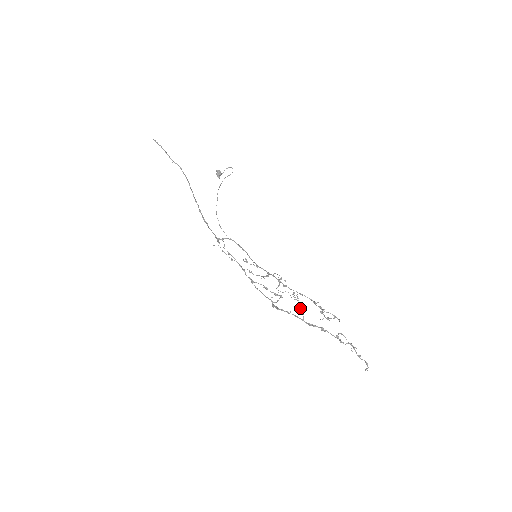
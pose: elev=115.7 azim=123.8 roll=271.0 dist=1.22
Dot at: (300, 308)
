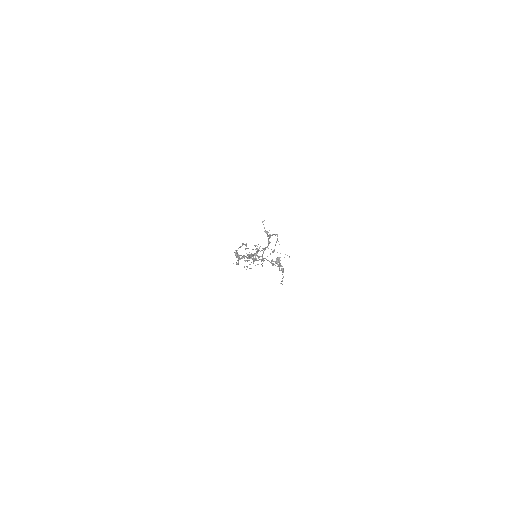
Dot at: (255, 249)
